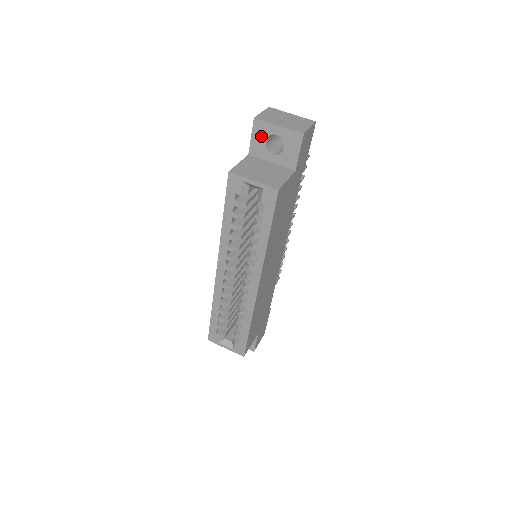
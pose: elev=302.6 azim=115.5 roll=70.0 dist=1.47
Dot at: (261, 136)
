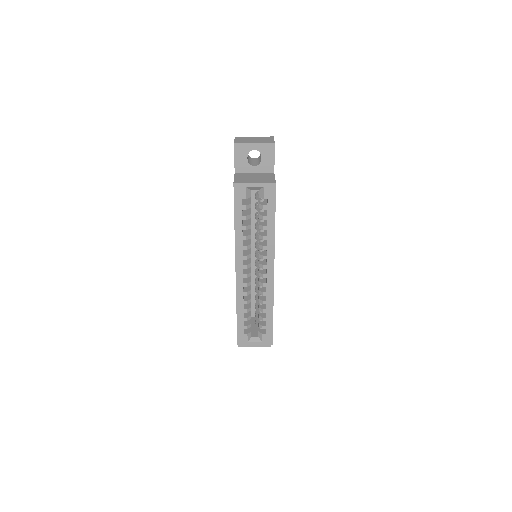
Dot at: (242, 155)
